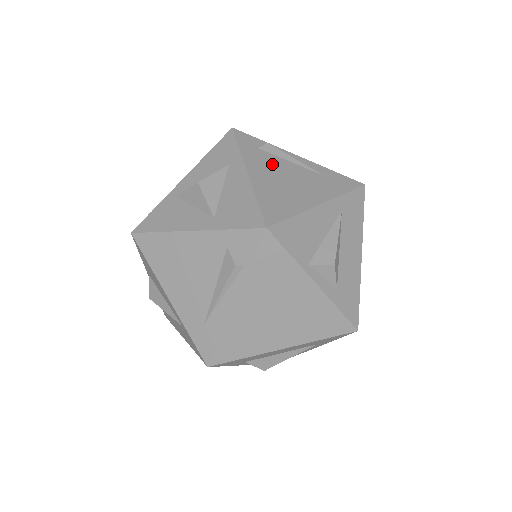
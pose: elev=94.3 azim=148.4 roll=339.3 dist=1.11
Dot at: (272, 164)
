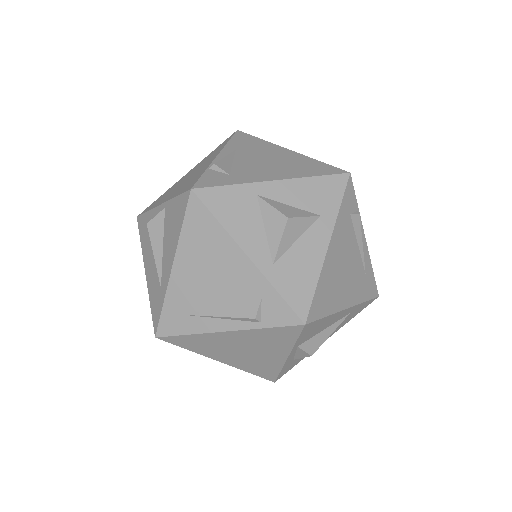
Dot at: (347, 242)
